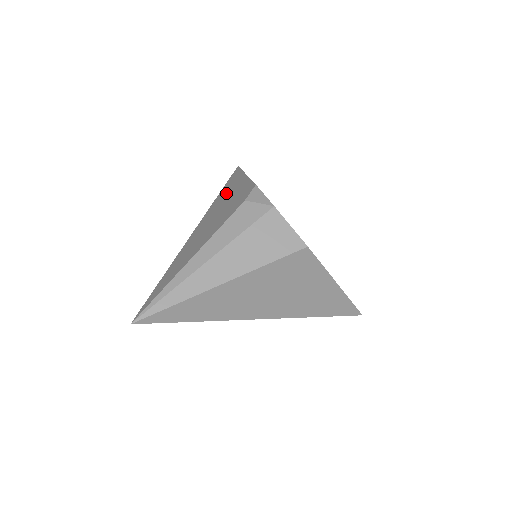
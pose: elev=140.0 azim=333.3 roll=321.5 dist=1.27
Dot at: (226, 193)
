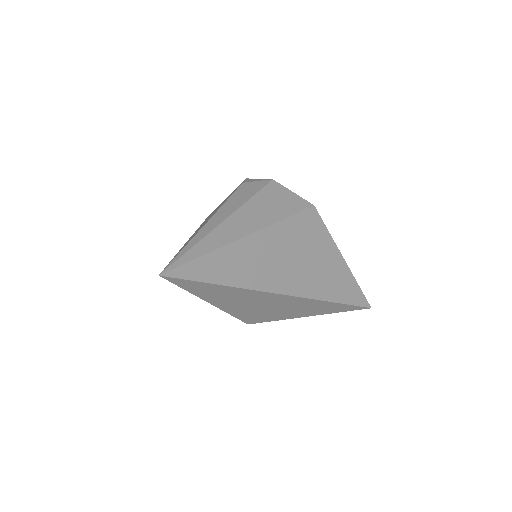
Dot at: (209, 216)
